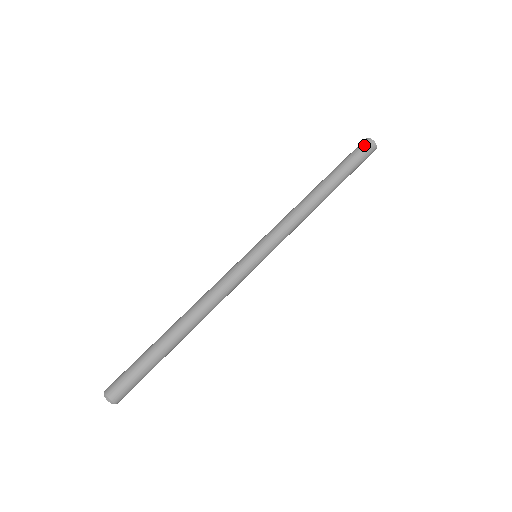
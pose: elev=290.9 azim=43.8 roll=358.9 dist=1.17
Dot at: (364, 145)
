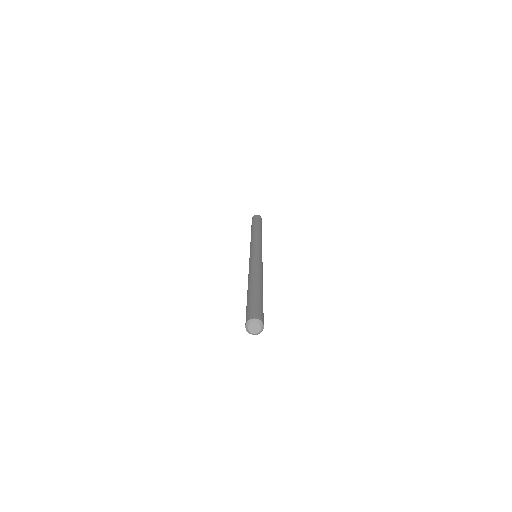
Dot at: (252, 219)
